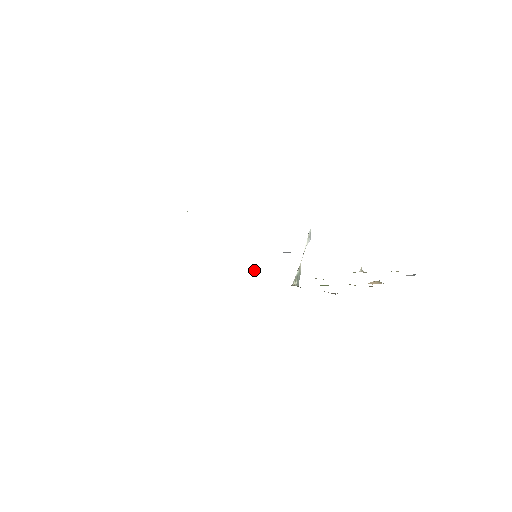
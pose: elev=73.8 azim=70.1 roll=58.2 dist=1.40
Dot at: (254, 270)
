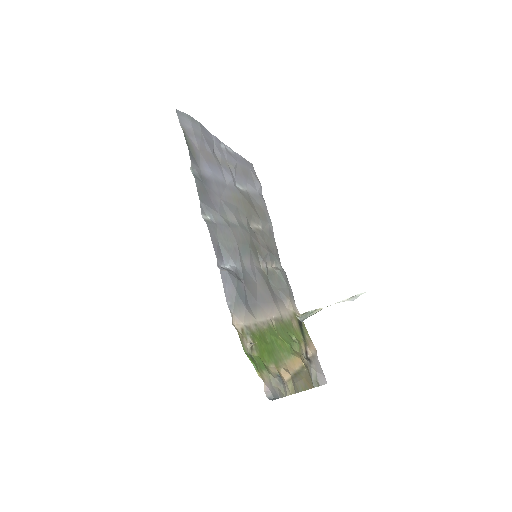
Dot at: (276, 270)
